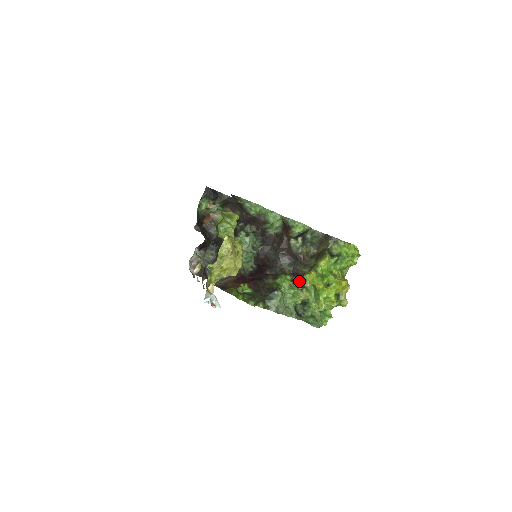
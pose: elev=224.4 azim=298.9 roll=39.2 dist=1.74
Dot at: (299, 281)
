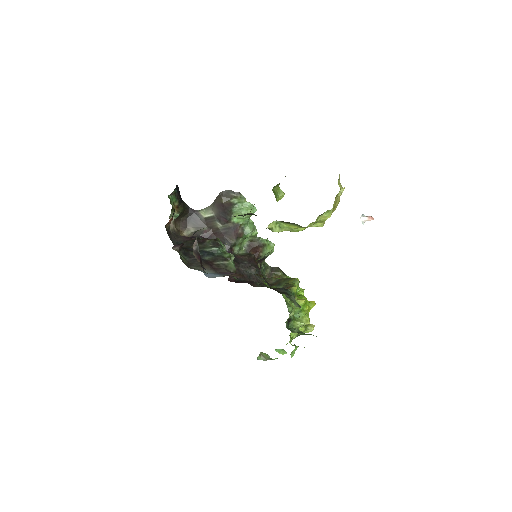
Dot at: occluded
